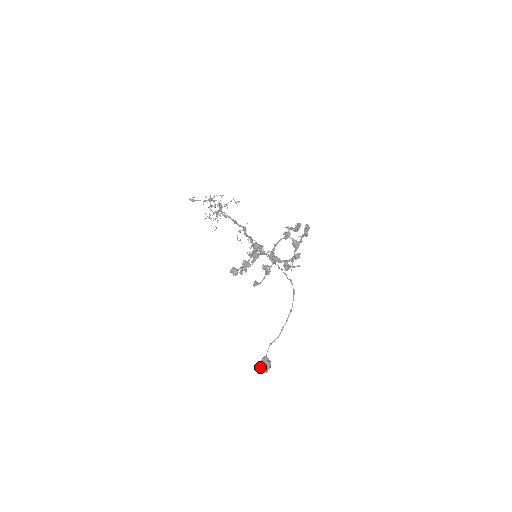
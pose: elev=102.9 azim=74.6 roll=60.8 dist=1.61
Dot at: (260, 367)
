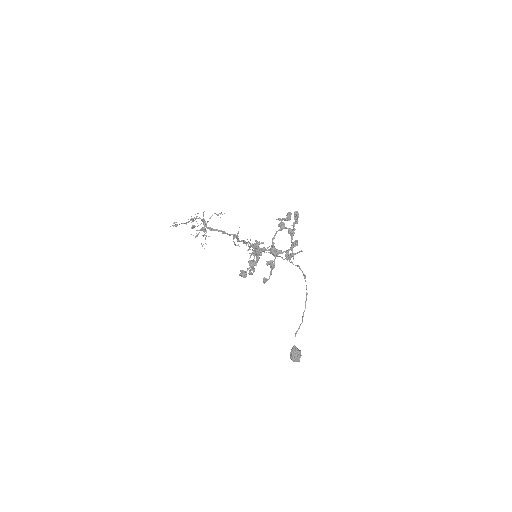
Dot at: (292, 358)
